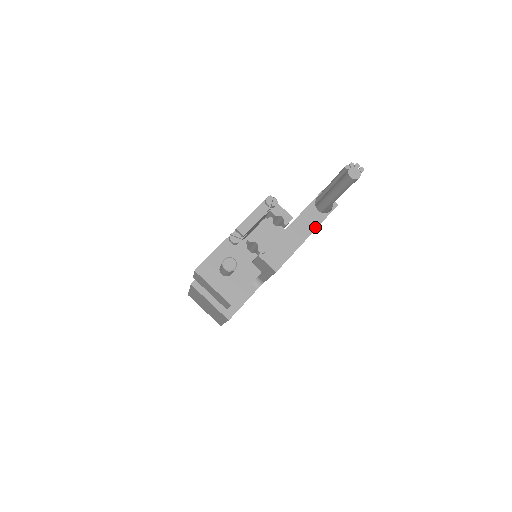
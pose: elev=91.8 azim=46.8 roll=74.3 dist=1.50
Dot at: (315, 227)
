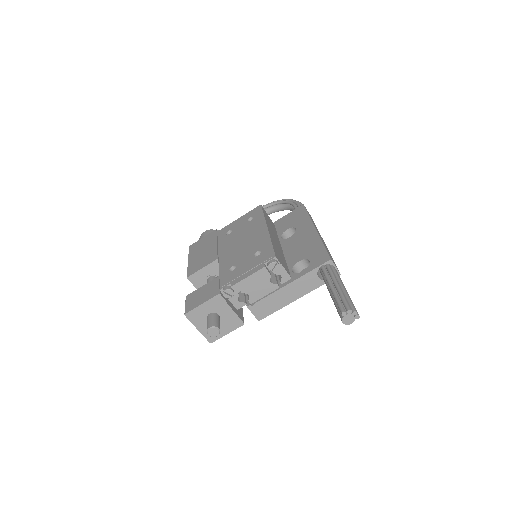
Dot at: (309, 291)
